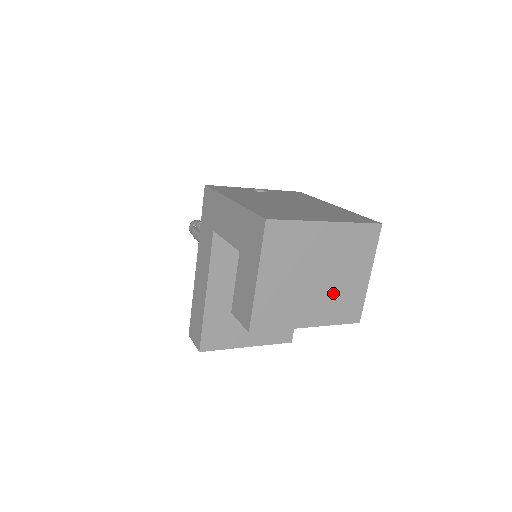
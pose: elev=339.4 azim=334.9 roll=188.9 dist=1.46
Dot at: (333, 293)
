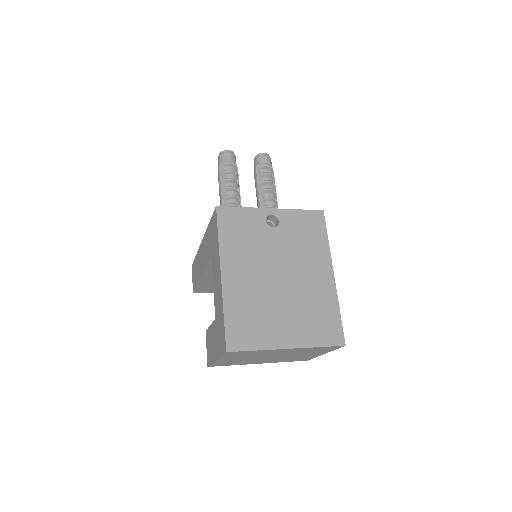
Dot at: (286, 358)
